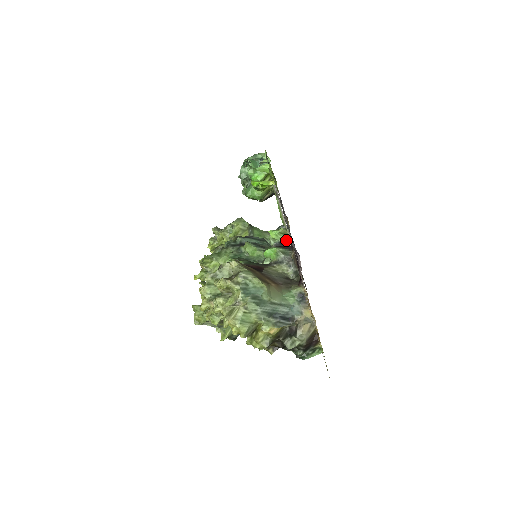
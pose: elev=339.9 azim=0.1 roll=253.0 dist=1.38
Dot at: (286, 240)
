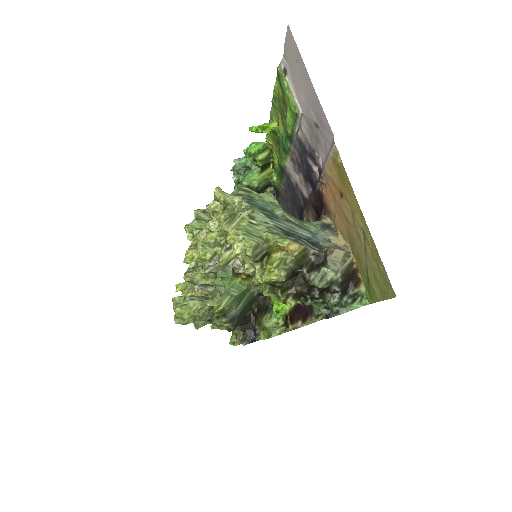
Dot at: occluded
